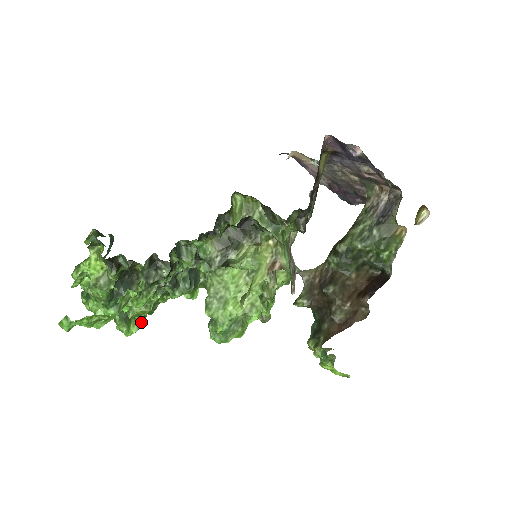
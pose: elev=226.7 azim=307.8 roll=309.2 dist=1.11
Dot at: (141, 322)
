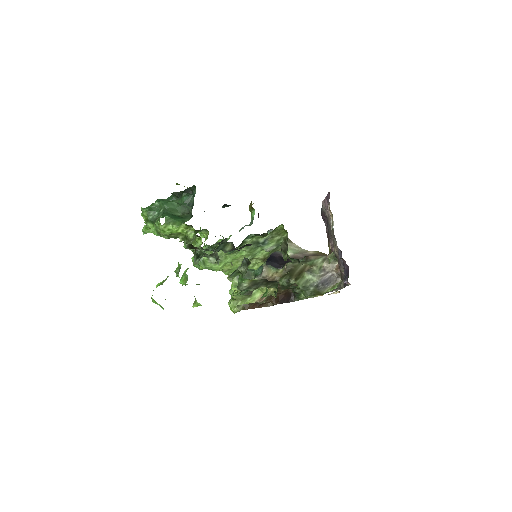
Dot at: occluded
